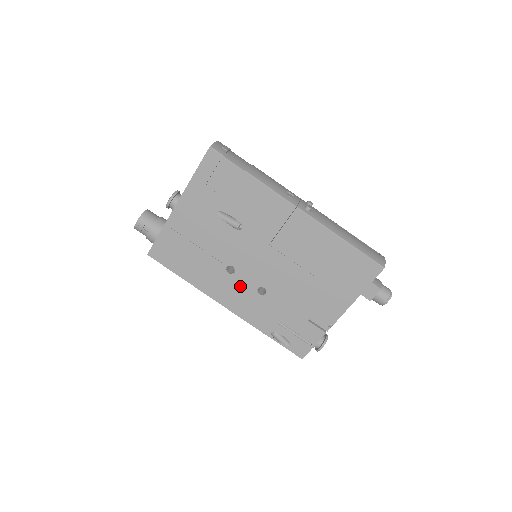
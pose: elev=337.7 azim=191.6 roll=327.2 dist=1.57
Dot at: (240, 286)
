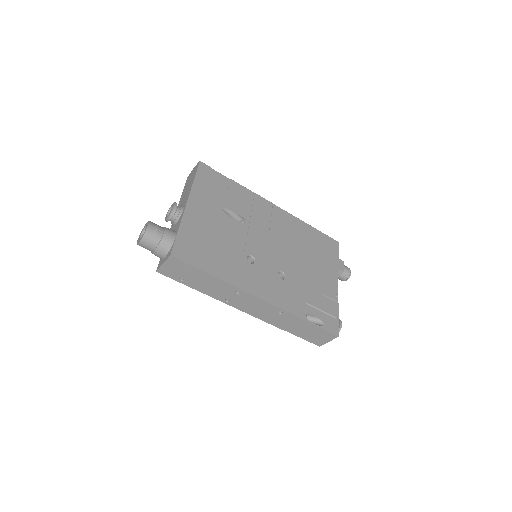
Dot at: (264, 273)
